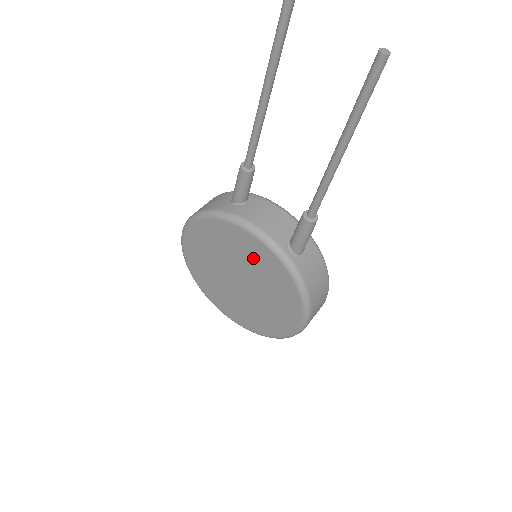
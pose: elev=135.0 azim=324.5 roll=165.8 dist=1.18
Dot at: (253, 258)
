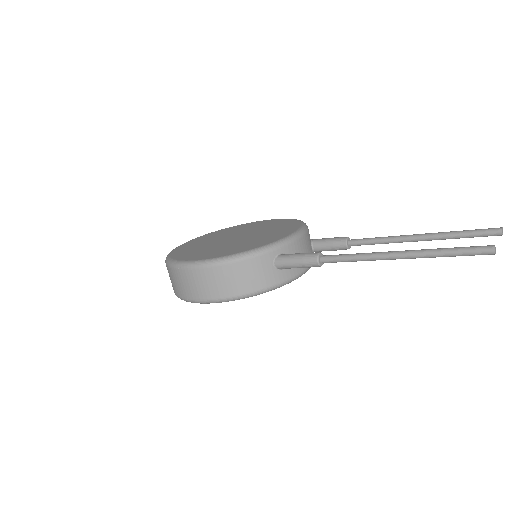
Dot at: occluded
